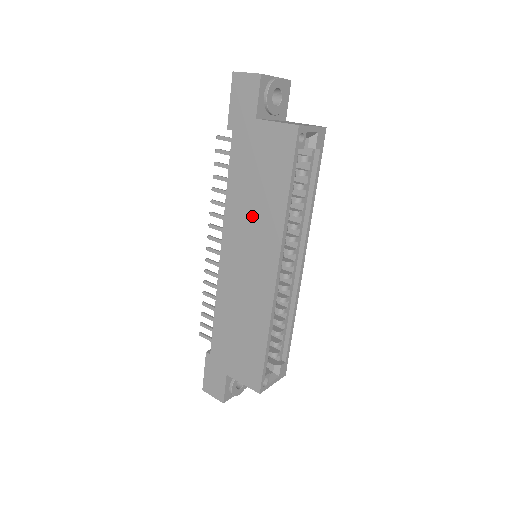
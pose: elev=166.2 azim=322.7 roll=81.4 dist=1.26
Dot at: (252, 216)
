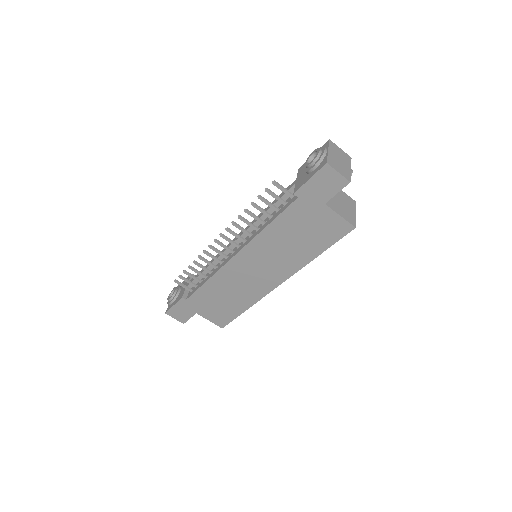
Dot at: (280, 251)
